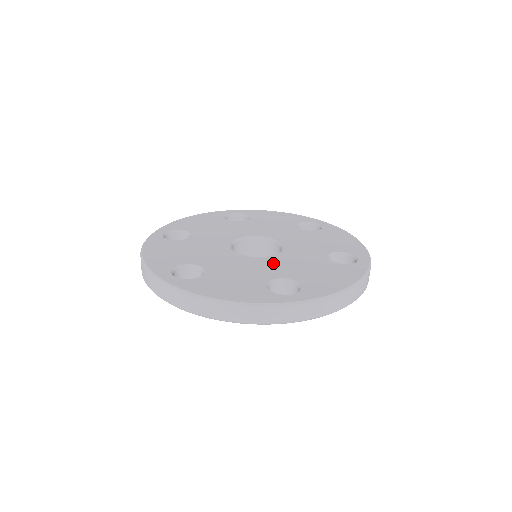
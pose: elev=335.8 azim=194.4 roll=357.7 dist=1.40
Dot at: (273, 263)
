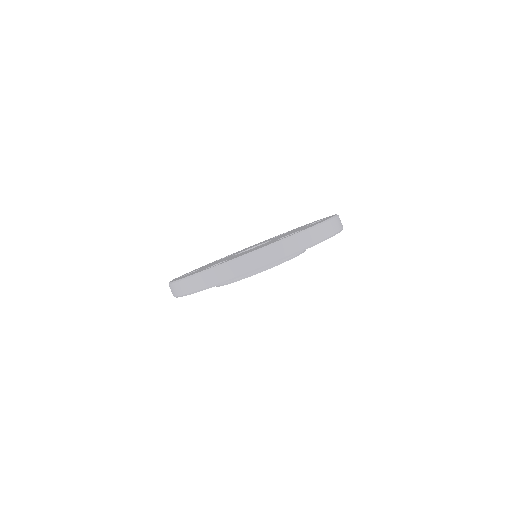
Dot at: occluded
